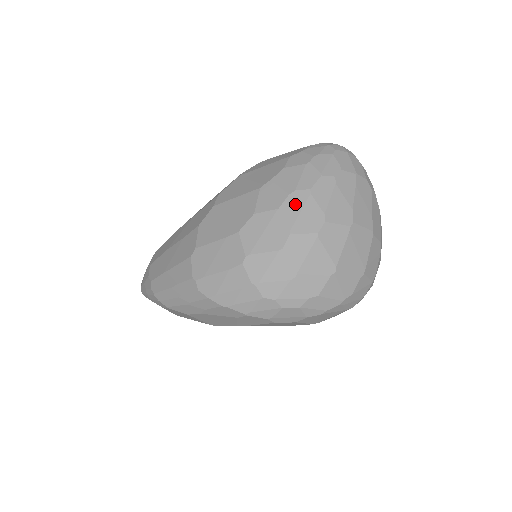
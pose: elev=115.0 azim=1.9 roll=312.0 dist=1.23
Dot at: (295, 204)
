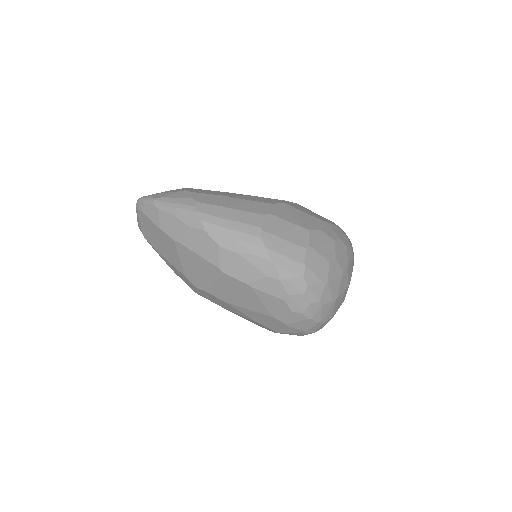
Dot at: (341, 246)
